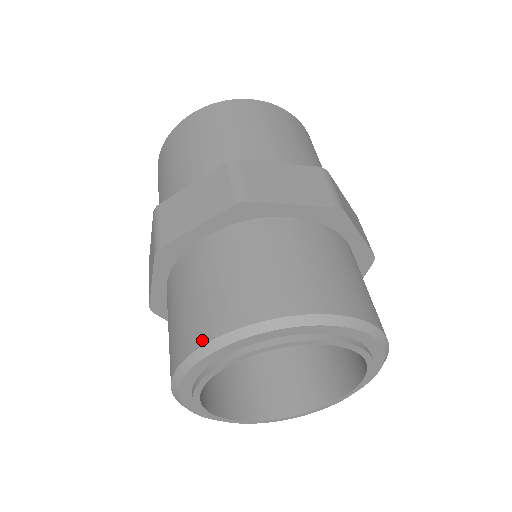
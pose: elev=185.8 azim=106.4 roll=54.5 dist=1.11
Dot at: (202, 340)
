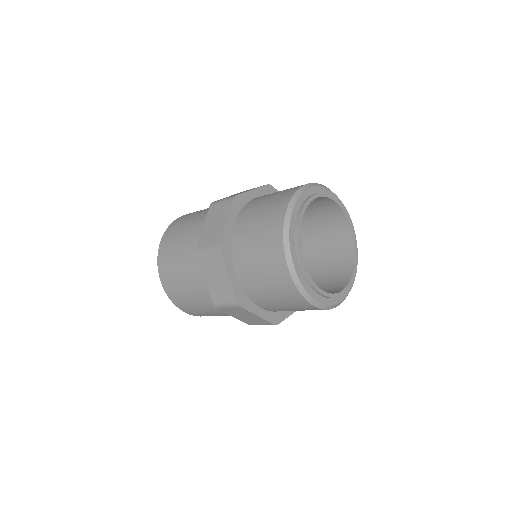
Dot at: (298, 188)
